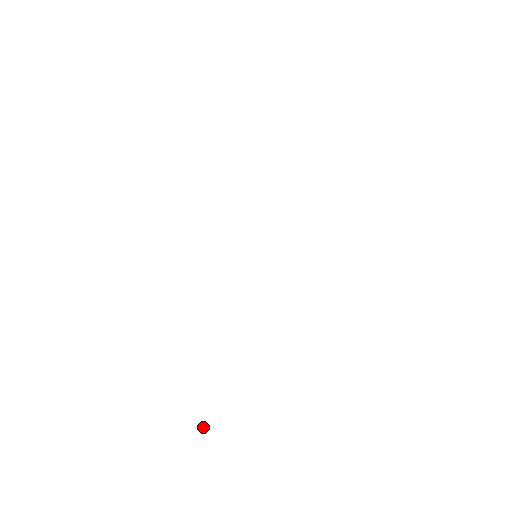
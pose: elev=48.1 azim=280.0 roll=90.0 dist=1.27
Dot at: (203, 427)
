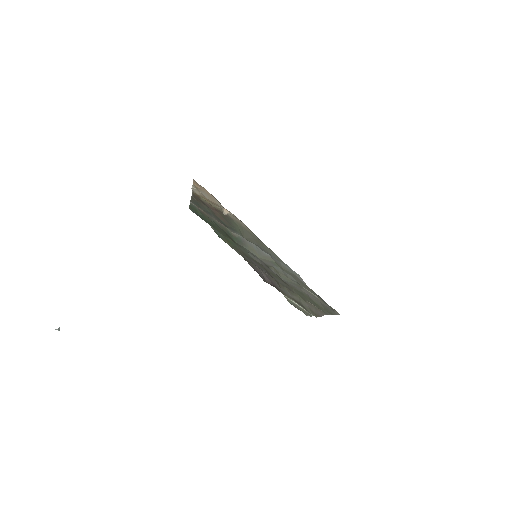
Dot at: occluded
